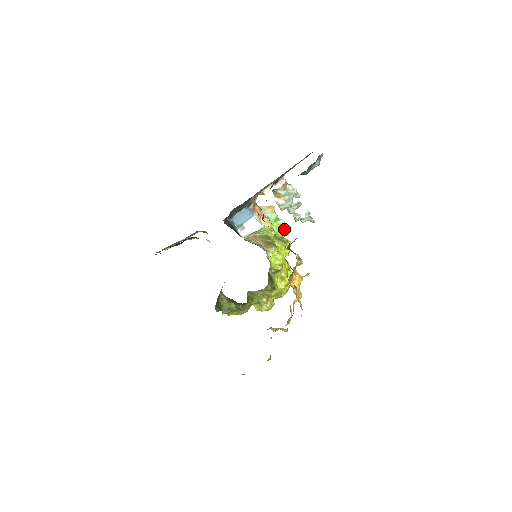
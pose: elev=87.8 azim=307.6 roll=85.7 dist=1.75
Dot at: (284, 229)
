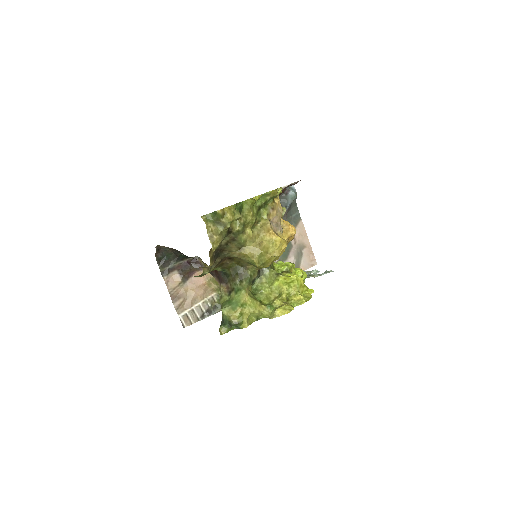
Dot at: occluded
